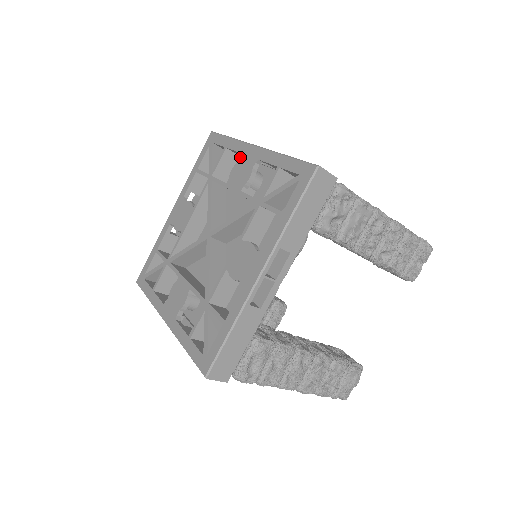
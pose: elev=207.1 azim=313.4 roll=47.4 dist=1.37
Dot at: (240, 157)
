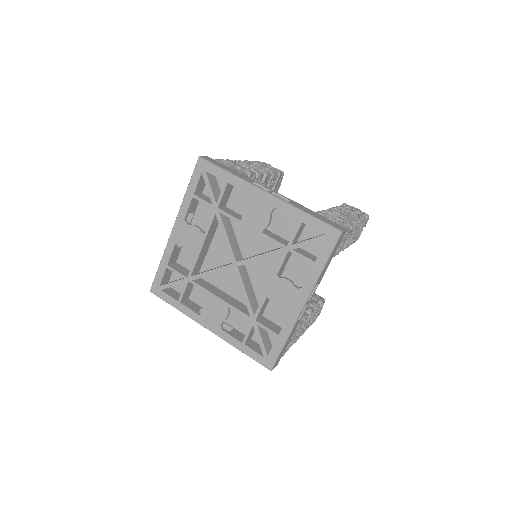
Dot at: (251, 199)
